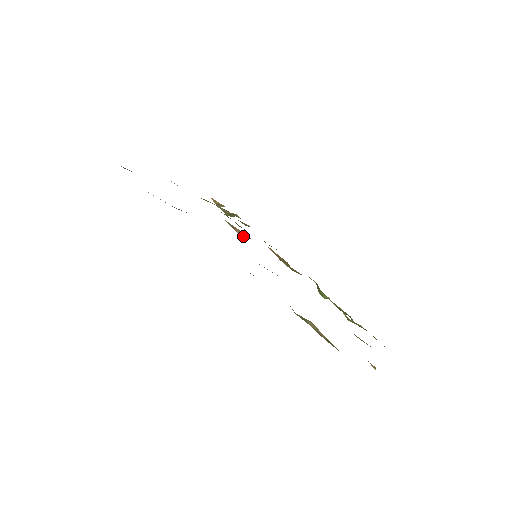
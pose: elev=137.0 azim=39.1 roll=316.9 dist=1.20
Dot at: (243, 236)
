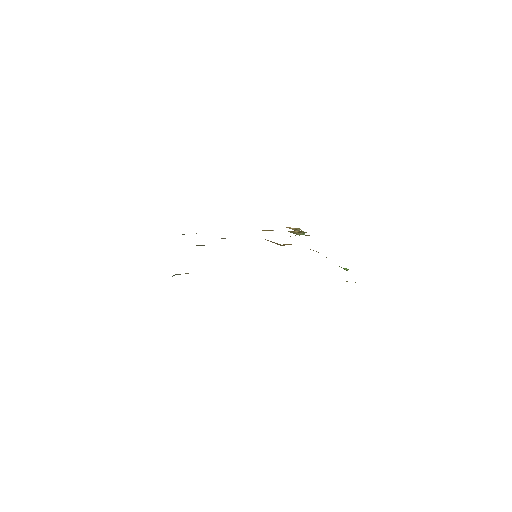
Dot at: (281, 245)
